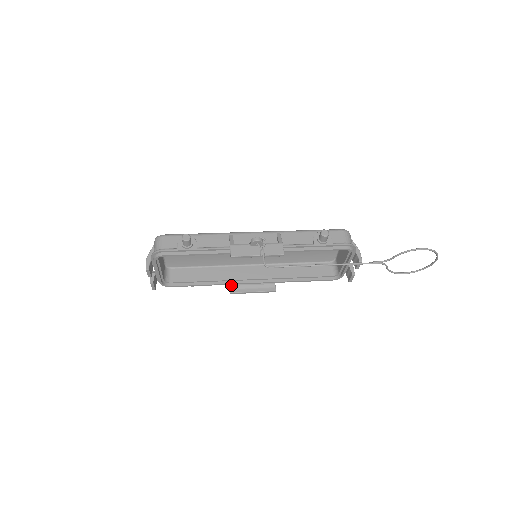
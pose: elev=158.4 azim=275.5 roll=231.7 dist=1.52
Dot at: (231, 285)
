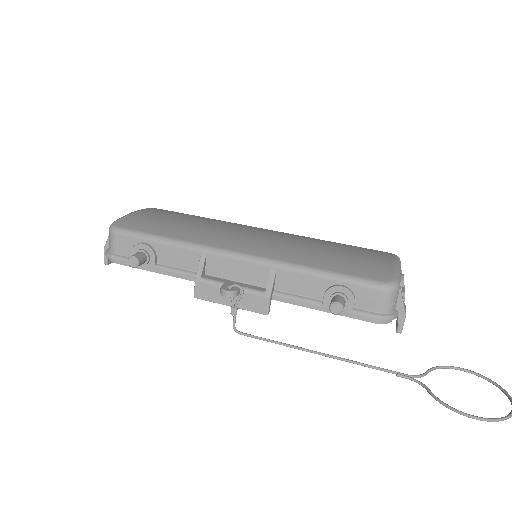
Dot at: occluded
